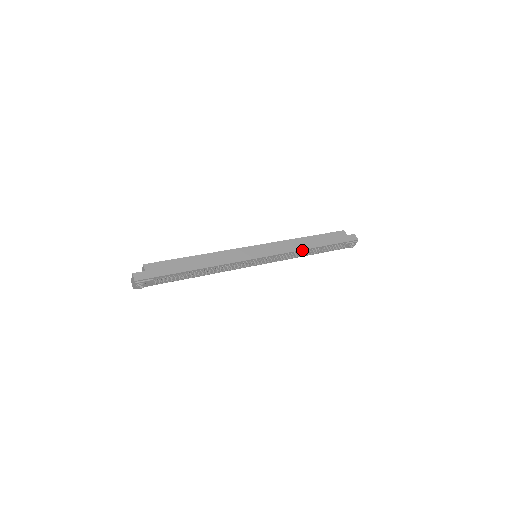
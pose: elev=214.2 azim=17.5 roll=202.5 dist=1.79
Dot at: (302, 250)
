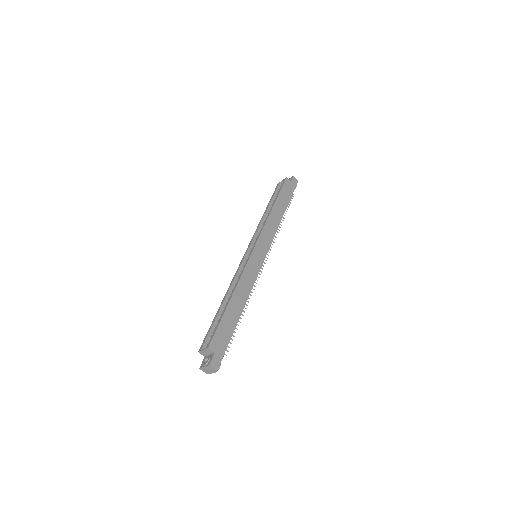
Dot at: (279, 223)
